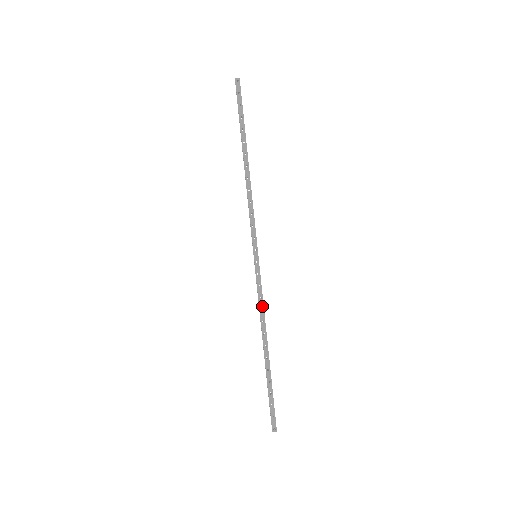
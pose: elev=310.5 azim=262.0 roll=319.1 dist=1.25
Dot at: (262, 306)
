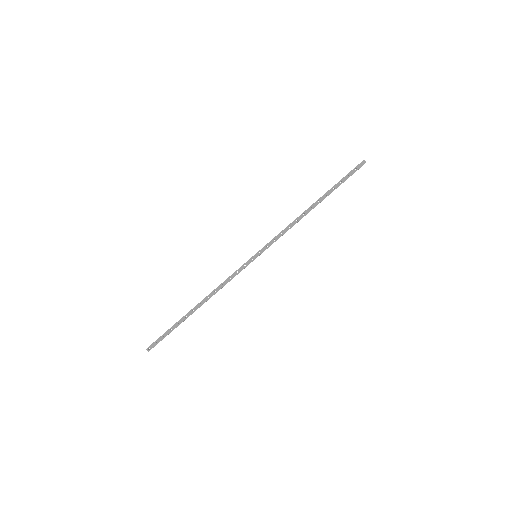
Dot at: (225, 283)
